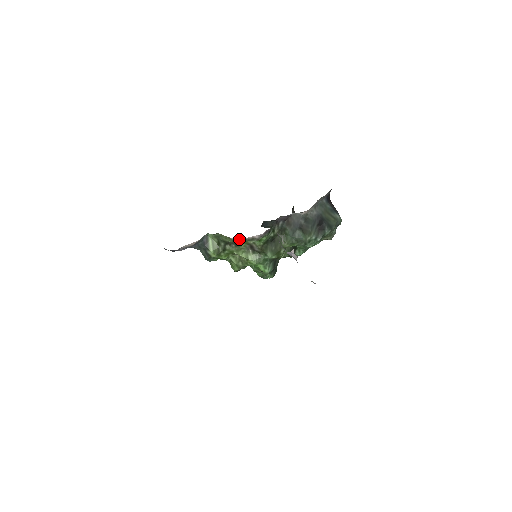
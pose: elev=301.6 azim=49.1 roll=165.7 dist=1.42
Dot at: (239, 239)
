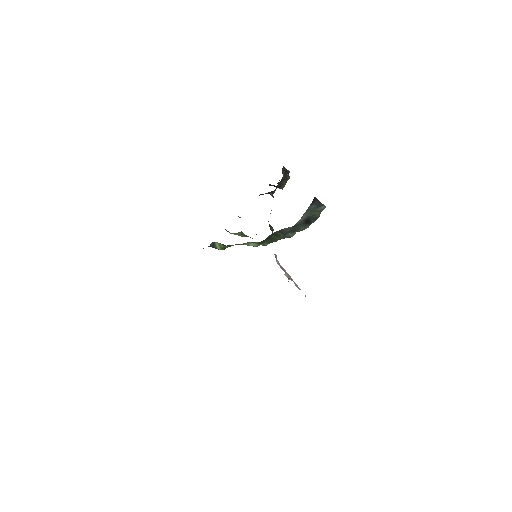
Dot at: occluded
